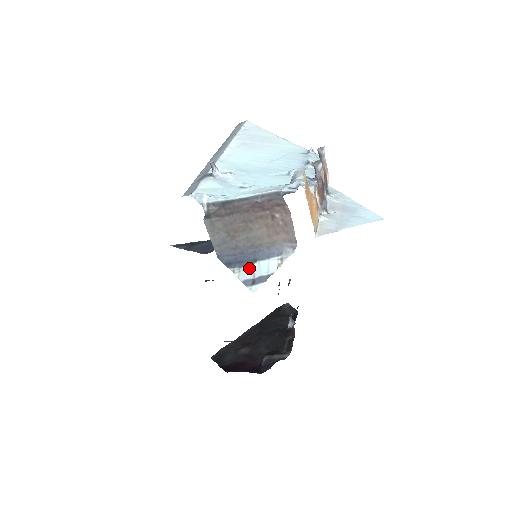
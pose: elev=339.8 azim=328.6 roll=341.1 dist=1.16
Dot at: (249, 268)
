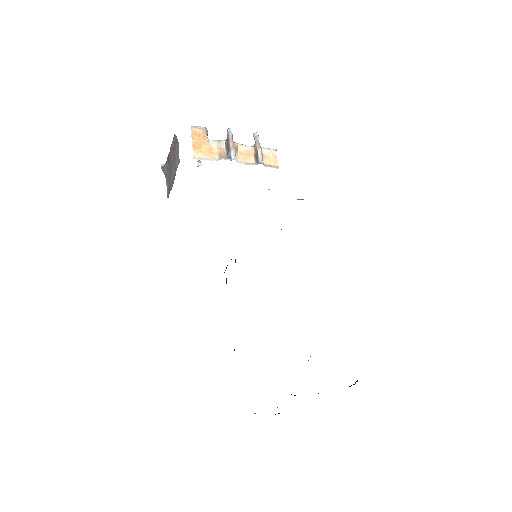
Dot at: occluded
